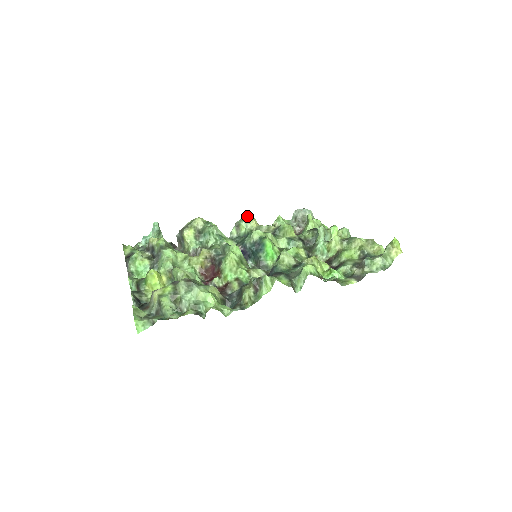
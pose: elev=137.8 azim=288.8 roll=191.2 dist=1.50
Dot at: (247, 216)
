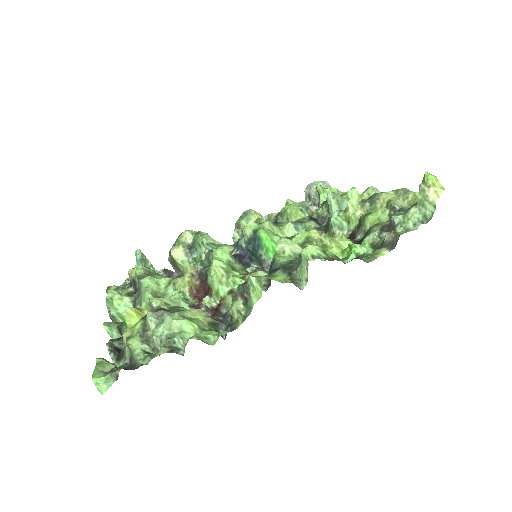
Dot at: (246, 212)
